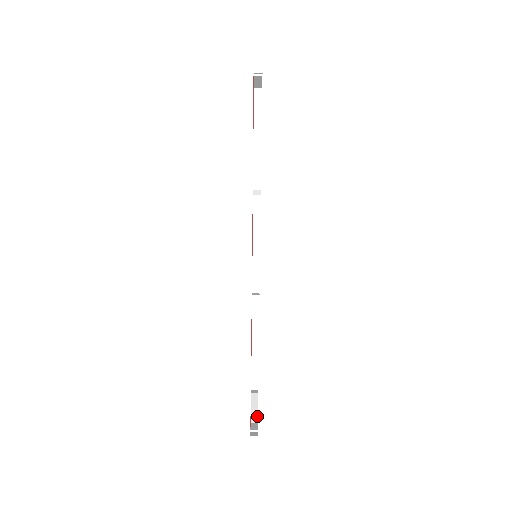
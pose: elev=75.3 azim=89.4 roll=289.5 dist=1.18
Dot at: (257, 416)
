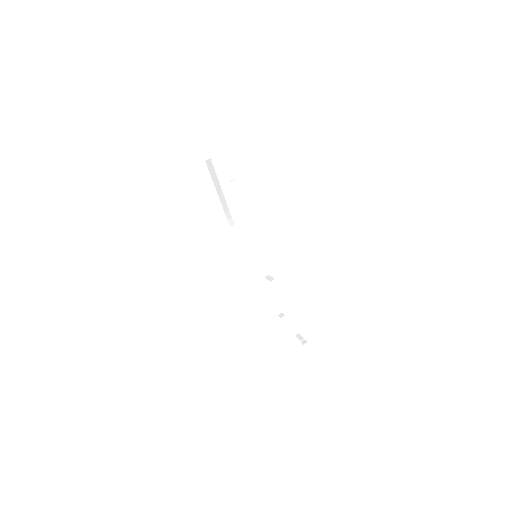
Dot at: (295, 330)
